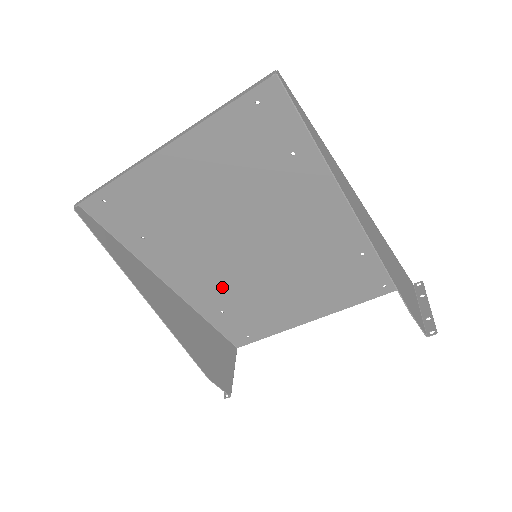
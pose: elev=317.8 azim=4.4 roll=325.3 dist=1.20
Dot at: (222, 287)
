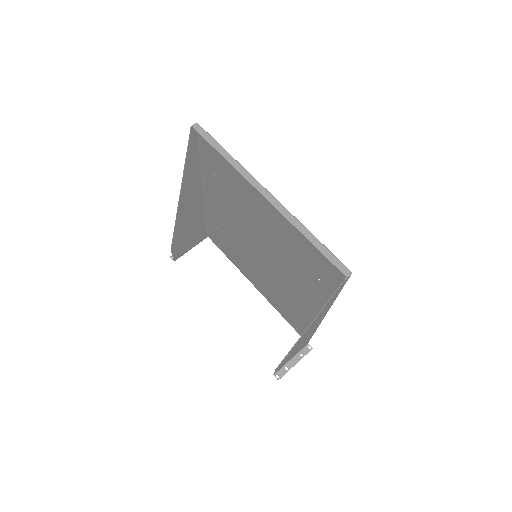
Dot at: (229, 229)
